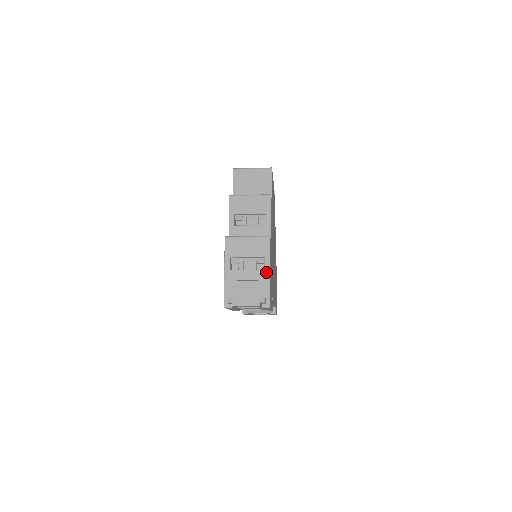
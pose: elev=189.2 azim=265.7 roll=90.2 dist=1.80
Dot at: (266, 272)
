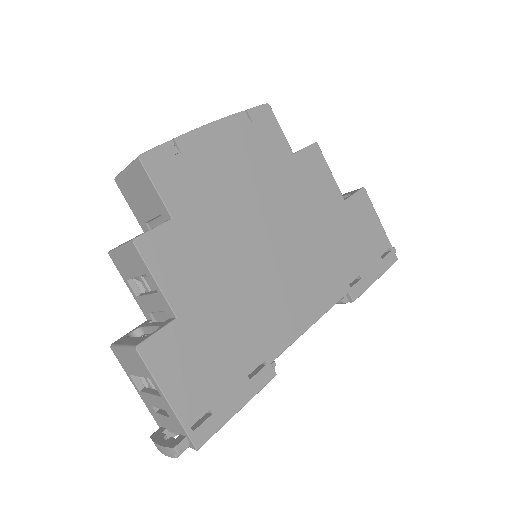
Dot at: (164, 401)
